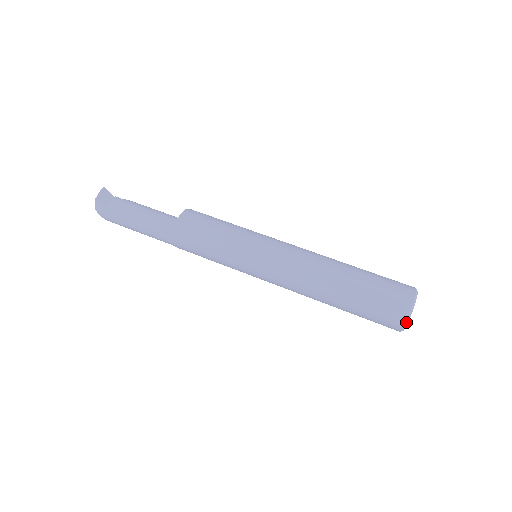
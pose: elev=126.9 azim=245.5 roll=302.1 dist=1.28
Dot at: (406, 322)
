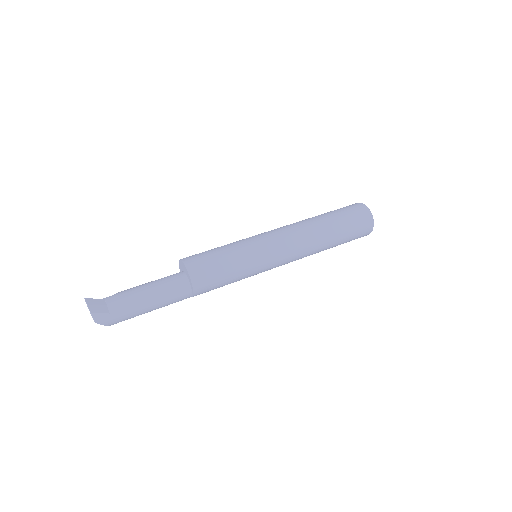
Dot at: (373, 224)
